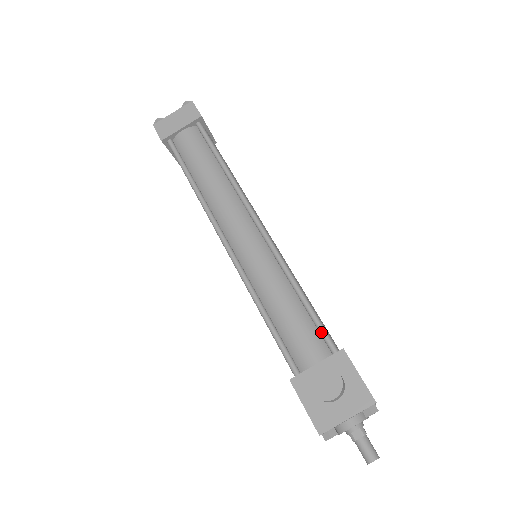
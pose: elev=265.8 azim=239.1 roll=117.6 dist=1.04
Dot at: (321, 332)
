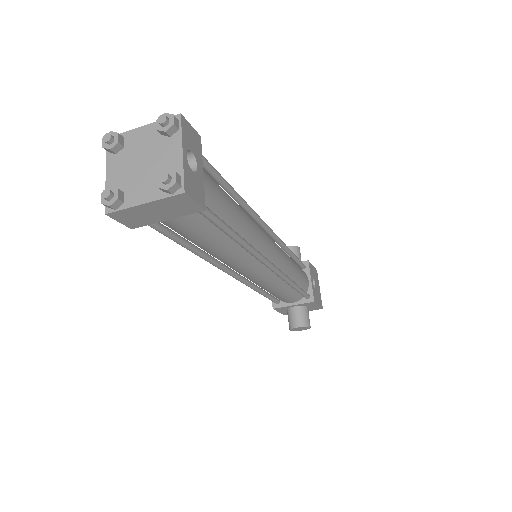
Dot at: occluded
